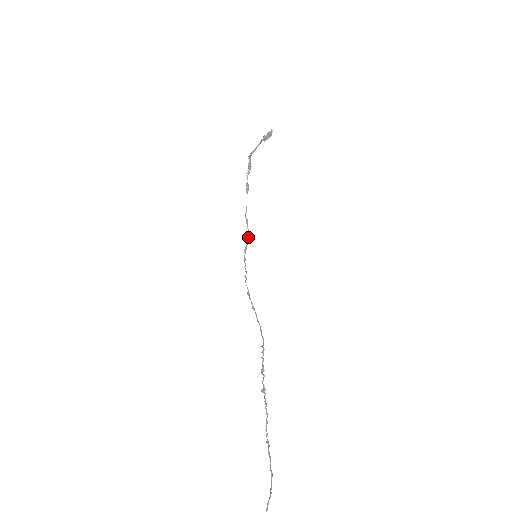
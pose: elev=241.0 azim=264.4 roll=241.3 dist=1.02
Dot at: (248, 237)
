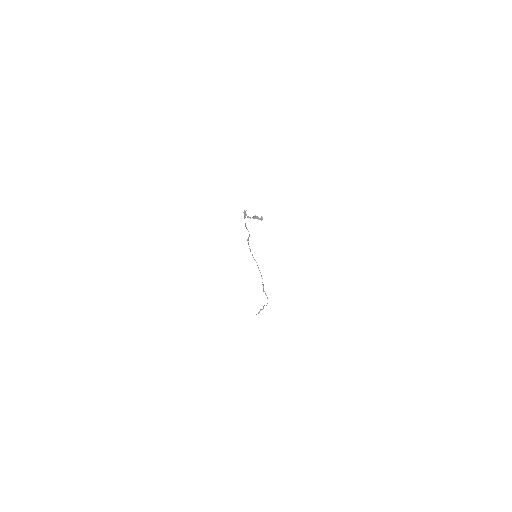
Dot at: (249, 235)
